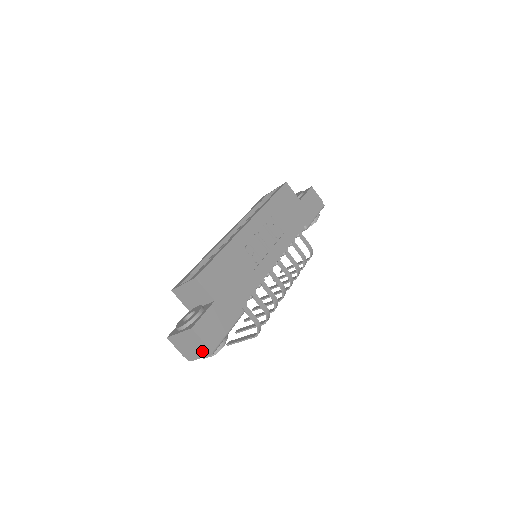
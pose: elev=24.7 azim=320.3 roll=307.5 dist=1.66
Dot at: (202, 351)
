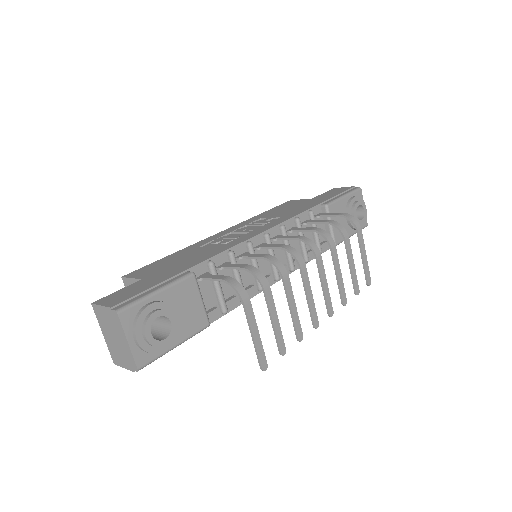
Dot at: (117, 326)
